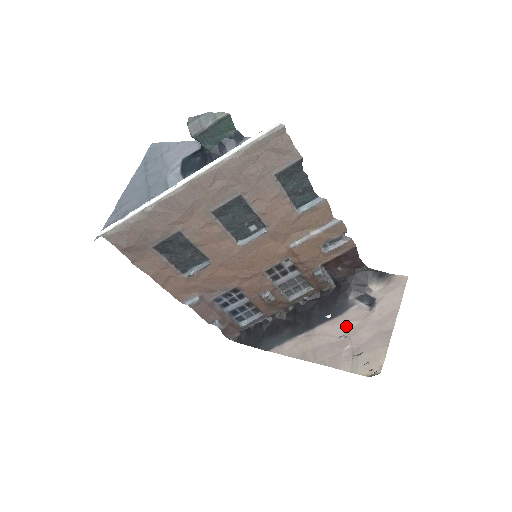
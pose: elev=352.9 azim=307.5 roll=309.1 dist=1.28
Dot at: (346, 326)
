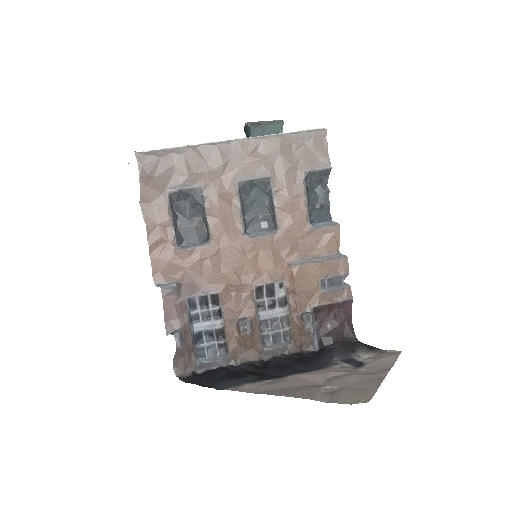
Dot at: (327, 375)
